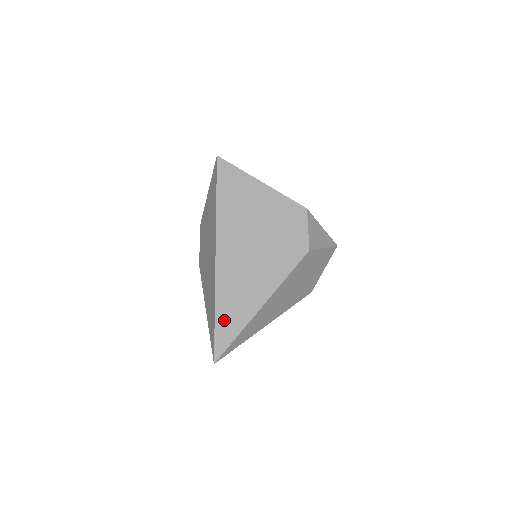
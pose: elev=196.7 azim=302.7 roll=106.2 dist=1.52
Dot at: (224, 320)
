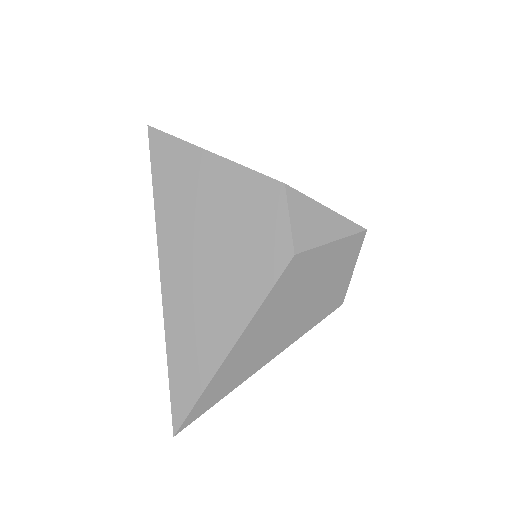
Dot at: (180, 373)
